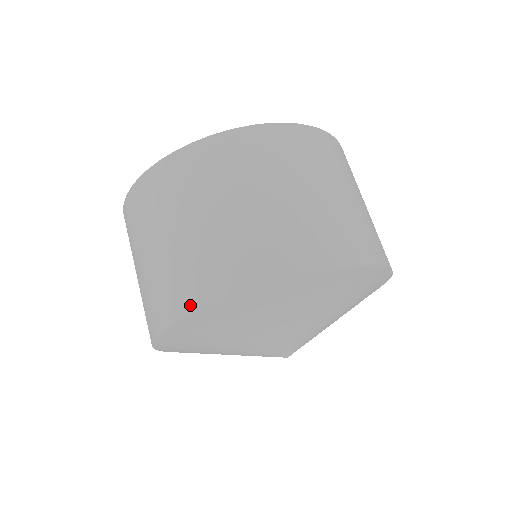
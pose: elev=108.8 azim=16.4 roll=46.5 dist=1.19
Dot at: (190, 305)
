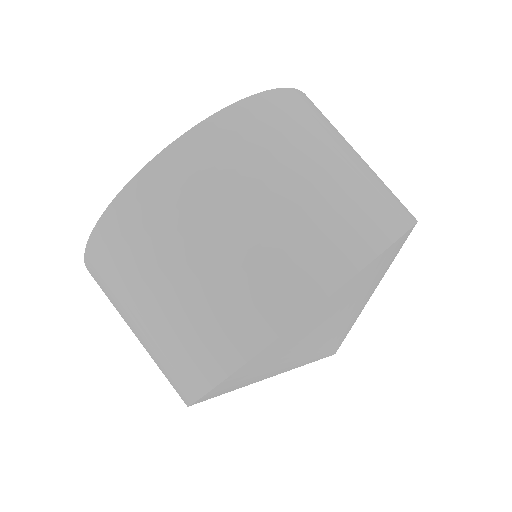
Dot at: occluded
